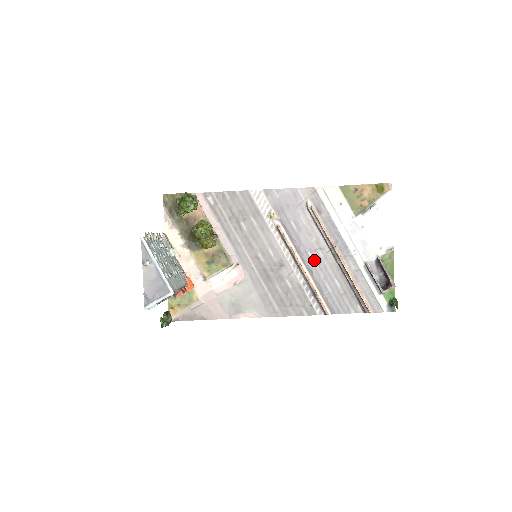
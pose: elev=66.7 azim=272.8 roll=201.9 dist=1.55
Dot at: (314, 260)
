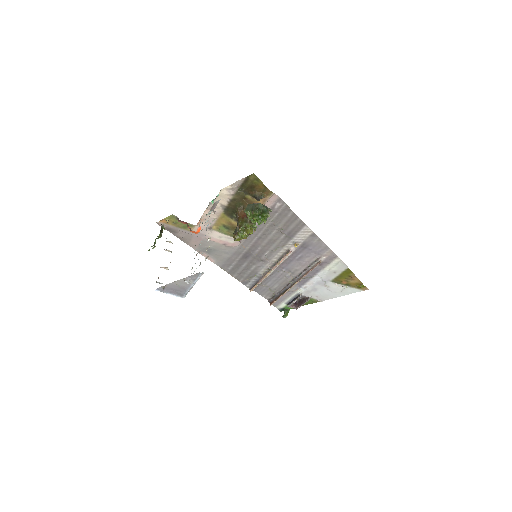
Dot at: (282, 273)
